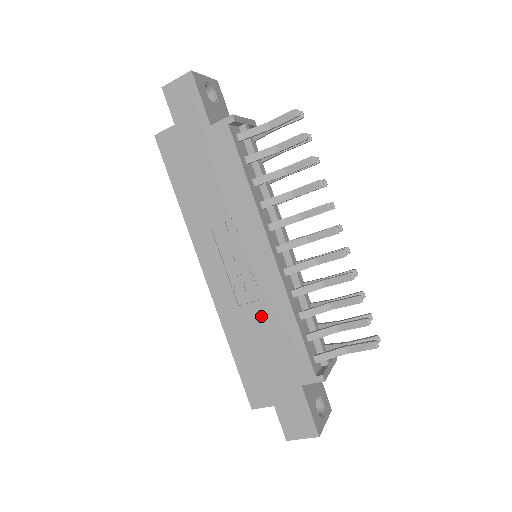
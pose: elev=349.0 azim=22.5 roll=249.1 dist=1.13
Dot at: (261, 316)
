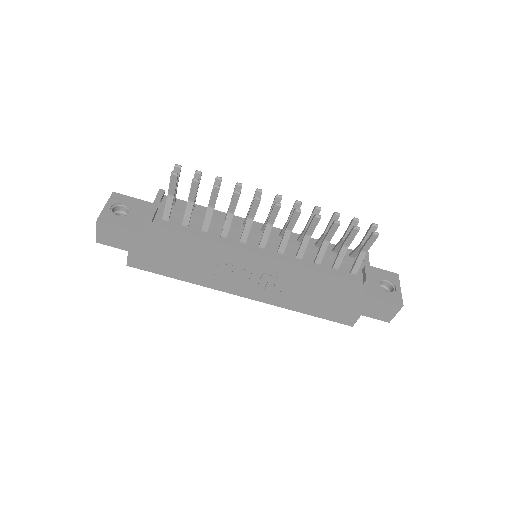
Dot at: (297, 286)
